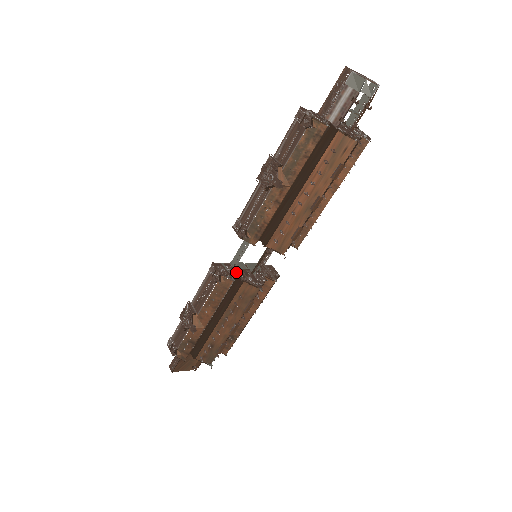
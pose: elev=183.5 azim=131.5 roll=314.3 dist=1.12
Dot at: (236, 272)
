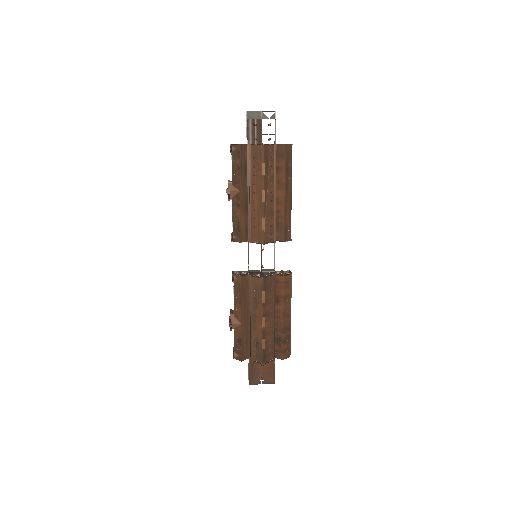
Dot at: (248, 273)
